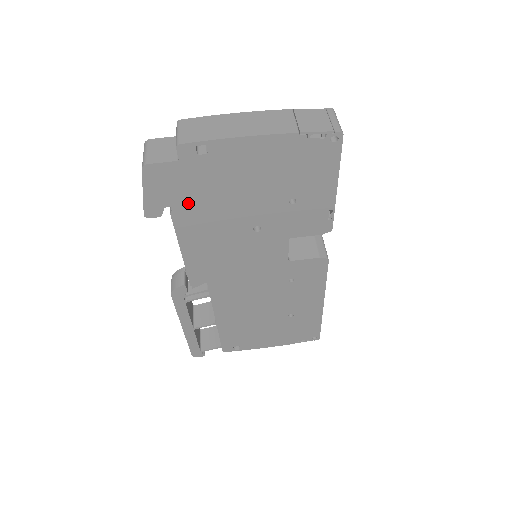
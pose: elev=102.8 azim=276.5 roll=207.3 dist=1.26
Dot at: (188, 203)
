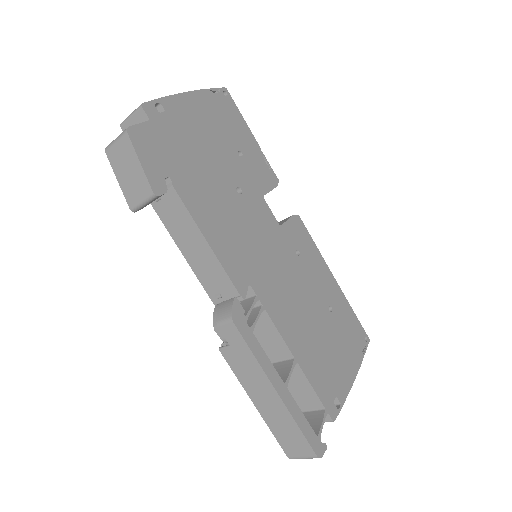
Dot at: (179, 169)
